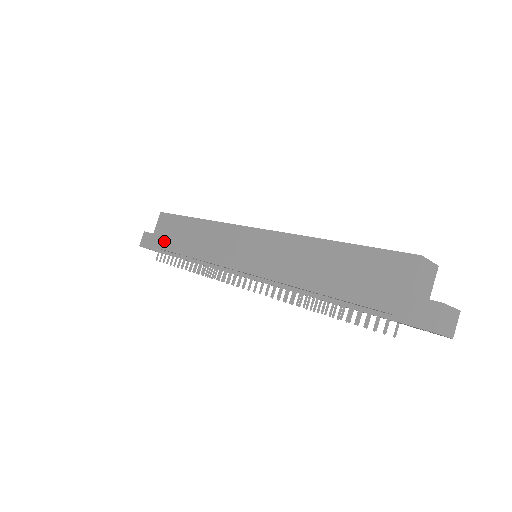
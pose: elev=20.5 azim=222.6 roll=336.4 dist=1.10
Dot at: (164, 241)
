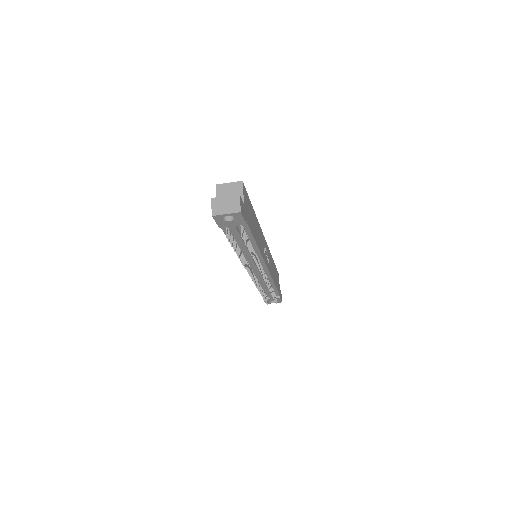
Dot at: occluded
